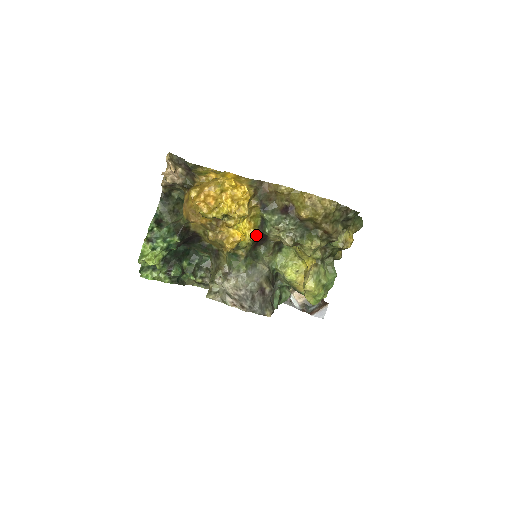
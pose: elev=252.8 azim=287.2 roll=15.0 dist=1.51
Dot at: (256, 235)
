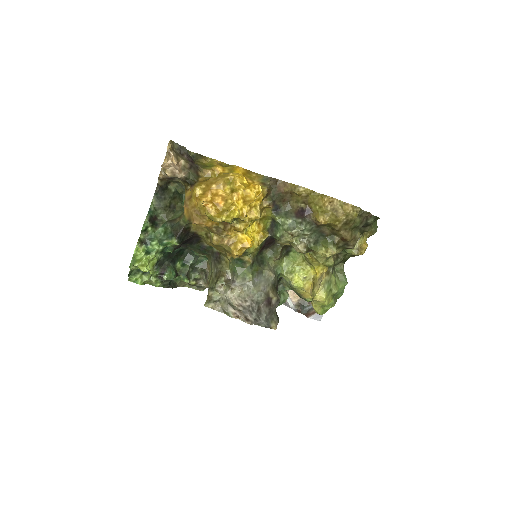
Dot at: (265, 239)
